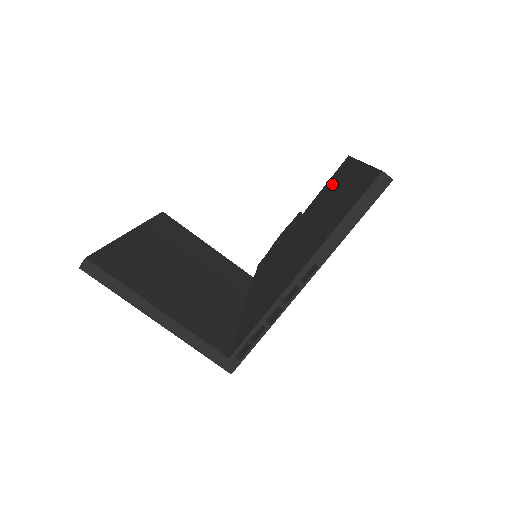
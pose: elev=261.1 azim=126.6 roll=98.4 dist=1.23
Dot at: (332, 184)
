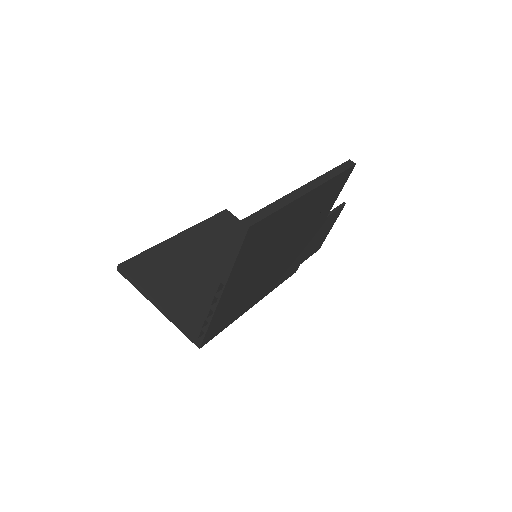
Dot at: occluded
